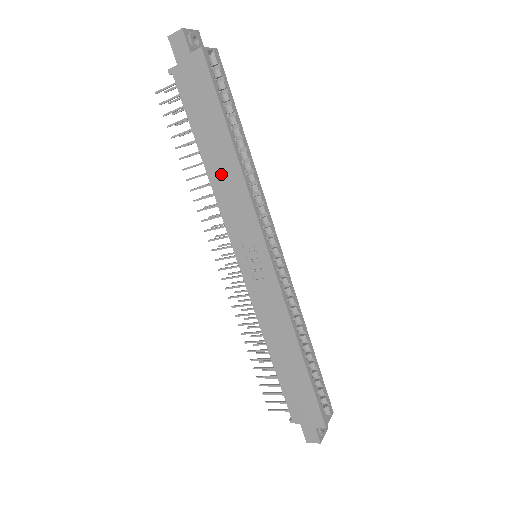
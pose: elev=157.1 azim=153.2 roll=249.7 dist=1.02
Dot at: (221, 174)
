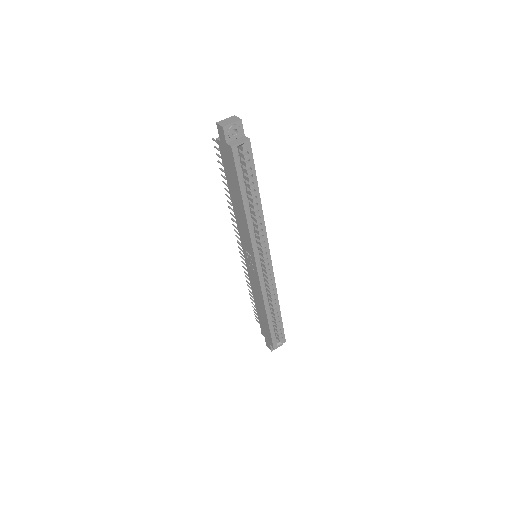
Dot at: (238, 212)
